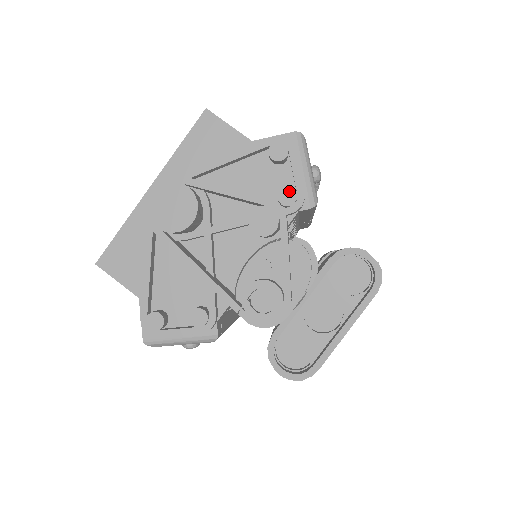
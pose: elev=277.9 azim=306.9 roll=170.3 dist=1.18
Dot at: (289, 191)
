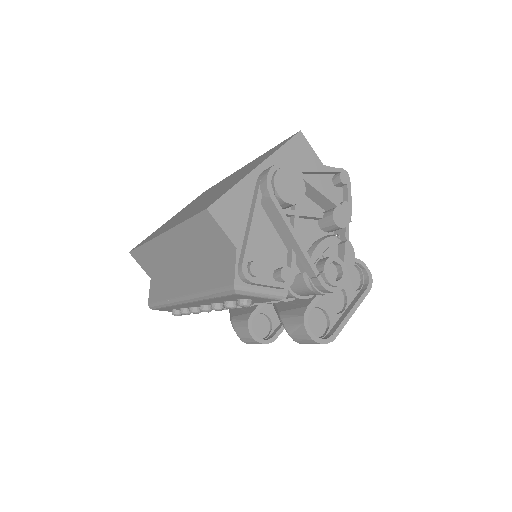
Dot at: (348, 205)
